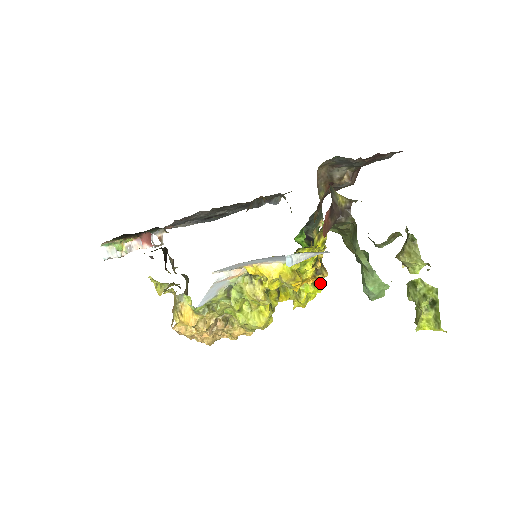
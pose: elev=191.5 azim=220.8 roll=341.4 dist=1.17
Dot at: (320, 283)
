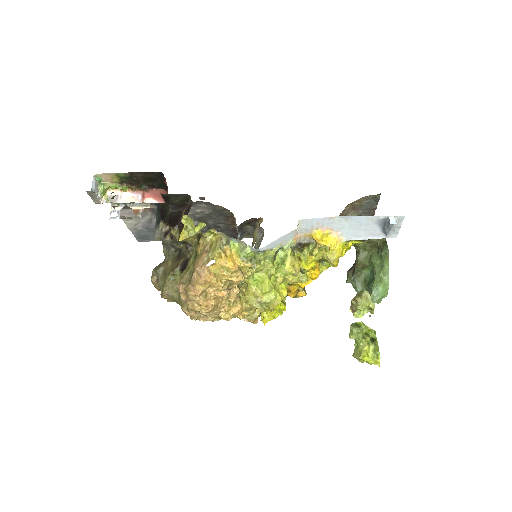
Dot at: occluded
